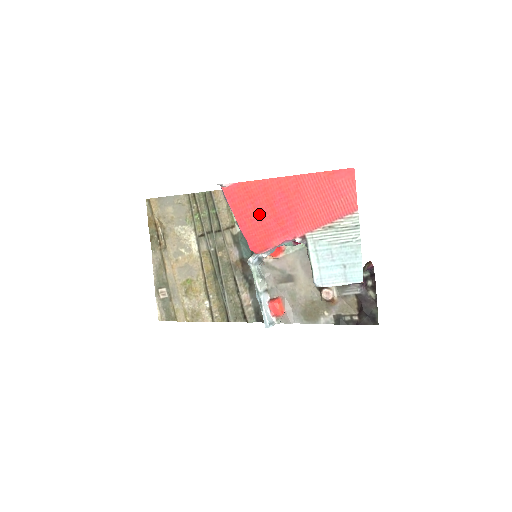
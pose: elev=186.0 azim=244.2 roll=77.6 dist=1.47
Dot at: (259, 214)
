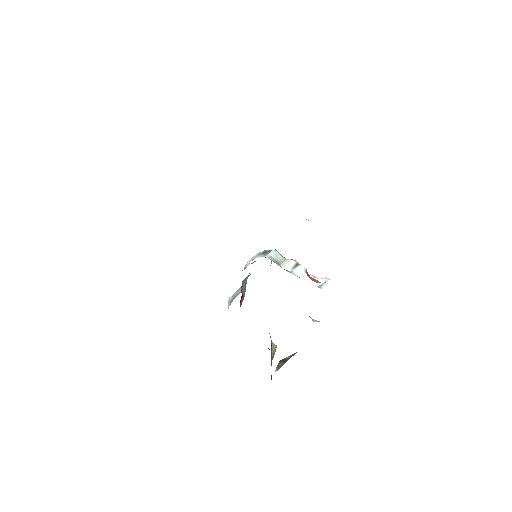
Dot at: occluded
